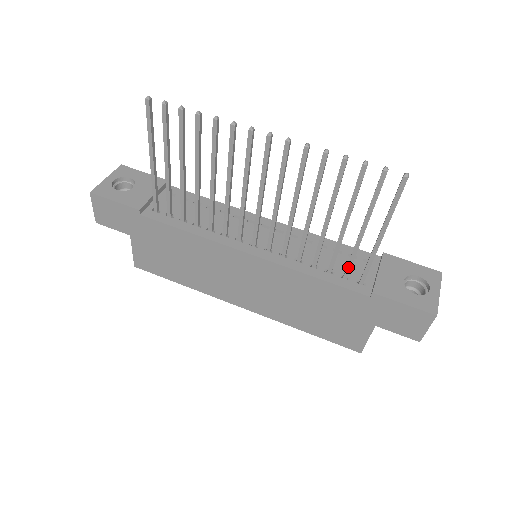
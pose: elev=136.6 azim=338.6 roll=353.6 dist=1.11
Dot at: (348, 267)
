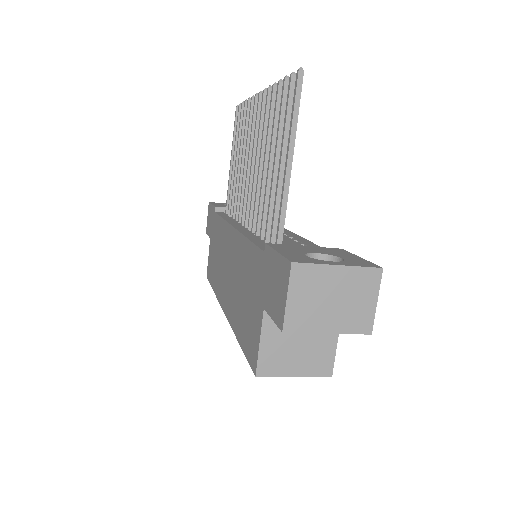
Dot at: (272, 225)
